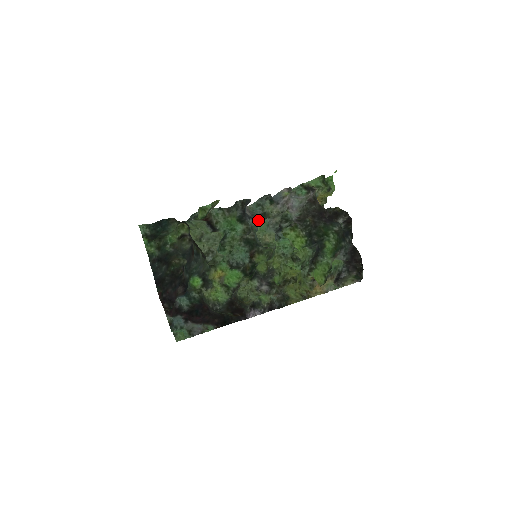
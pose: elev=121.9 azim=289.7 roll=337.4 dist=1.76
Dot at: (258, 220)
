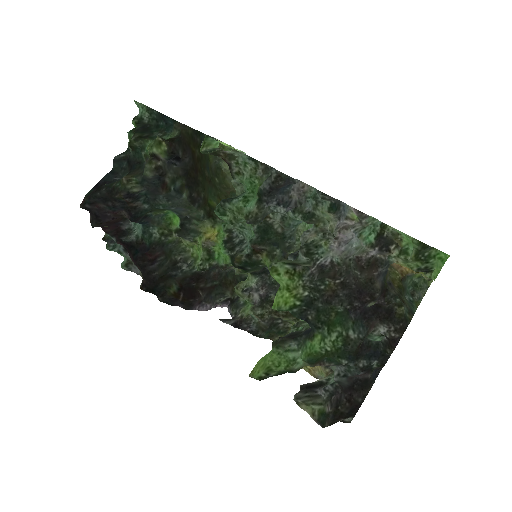
Dot at: (297, 216)
